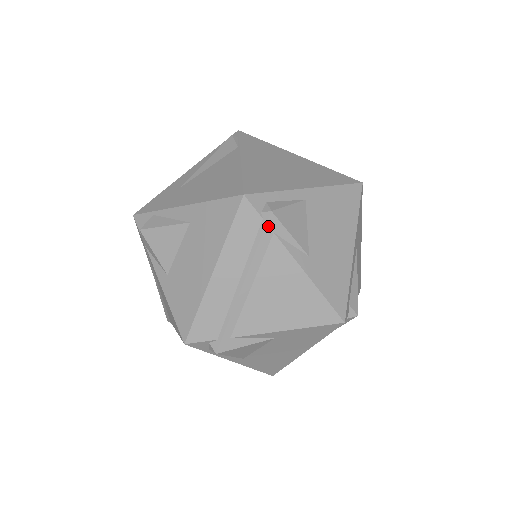
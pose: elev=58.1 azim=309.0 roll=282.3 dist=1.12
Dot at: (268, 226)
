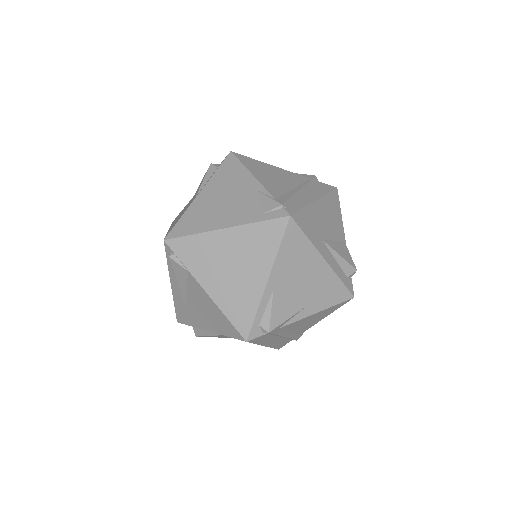
Dot at: (273, 332)
